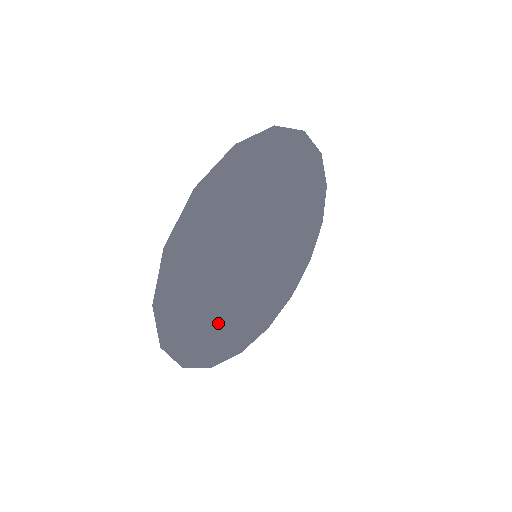
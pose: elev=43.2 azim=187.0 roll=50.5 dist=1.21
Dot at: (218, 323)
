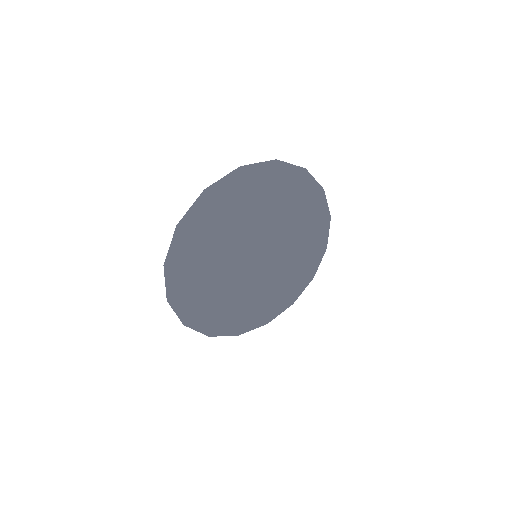
Dot at: (270, 293)
